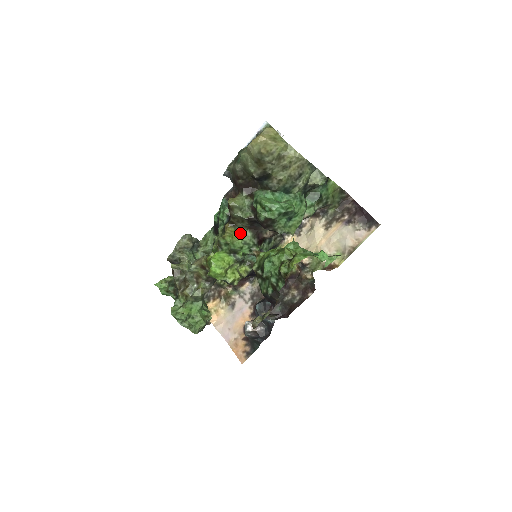
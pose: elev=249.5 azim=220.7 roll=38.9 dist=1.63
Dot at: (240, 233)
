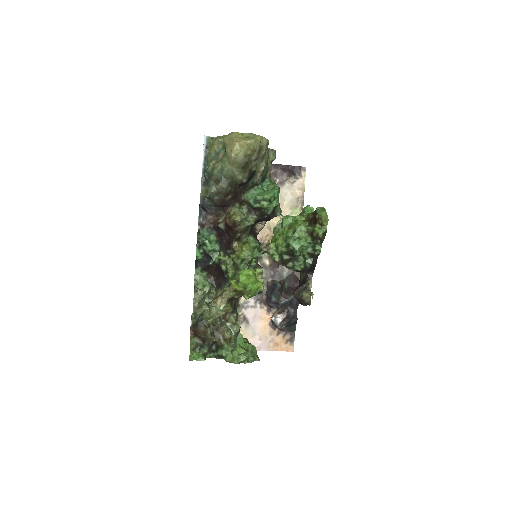
Dot at: (247, 243)
